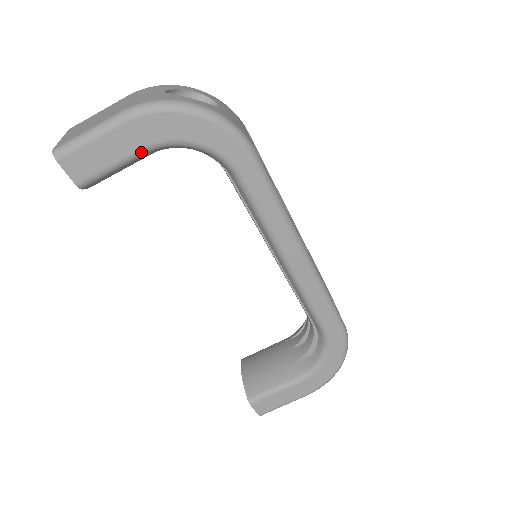
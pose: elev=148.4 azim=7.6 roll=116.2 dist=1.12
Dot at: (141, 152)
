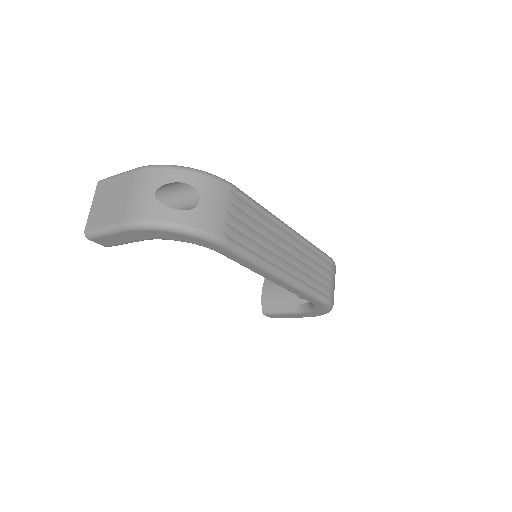
Dot at: (143, 240)
